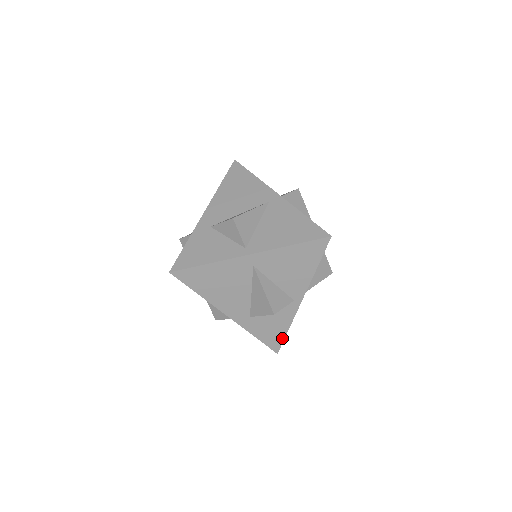
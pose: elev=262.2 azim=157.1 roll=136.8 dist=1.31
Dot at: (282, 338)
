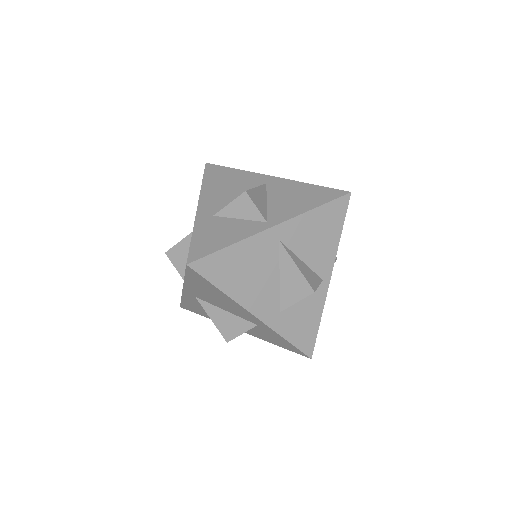
Dot at: (314, 335)
